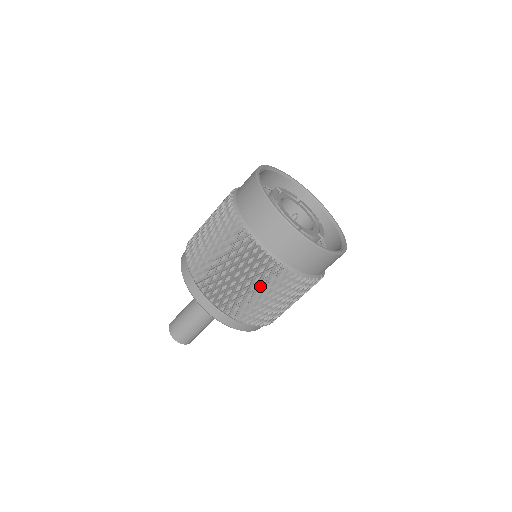
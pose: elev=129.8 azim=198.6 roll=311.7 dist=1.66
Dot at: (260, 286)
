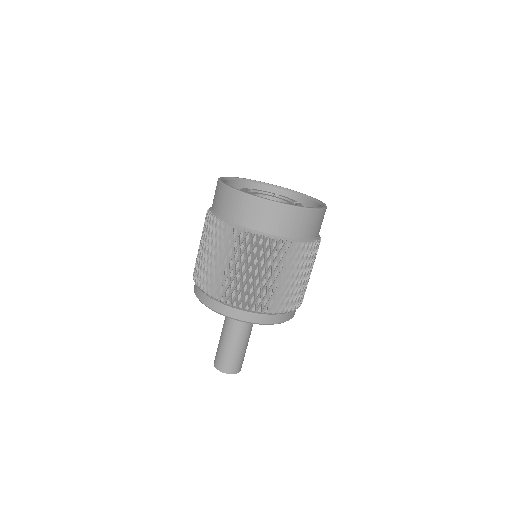
Dot at: occluded
